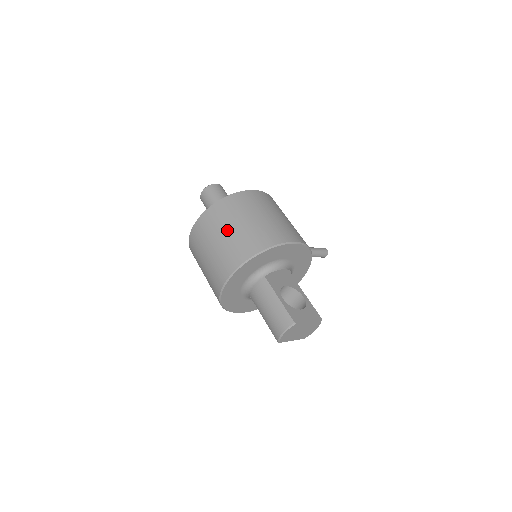
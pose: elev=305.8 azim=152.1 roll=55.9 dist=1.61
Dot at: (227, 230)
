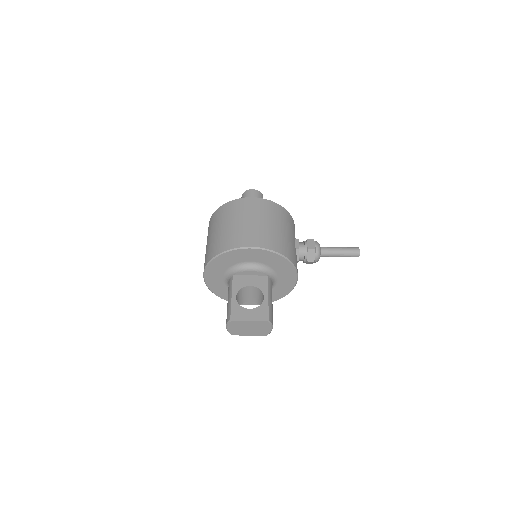
Dot at: (211, 235)
